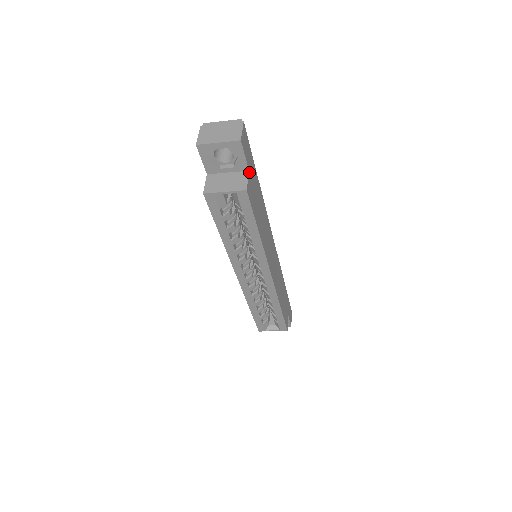
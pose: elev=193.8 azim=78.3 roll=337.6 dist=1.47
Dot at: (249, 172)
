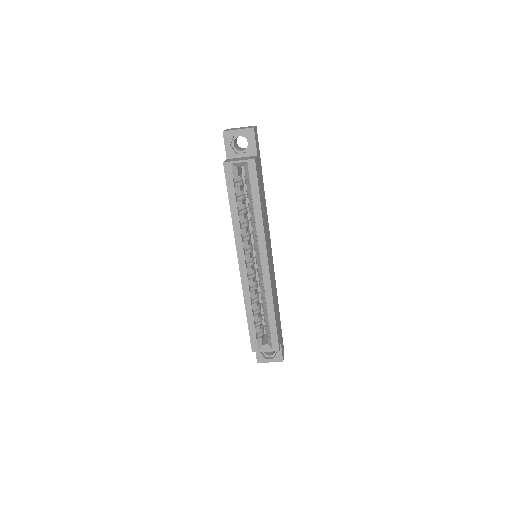
Dot at: (257, 157)
